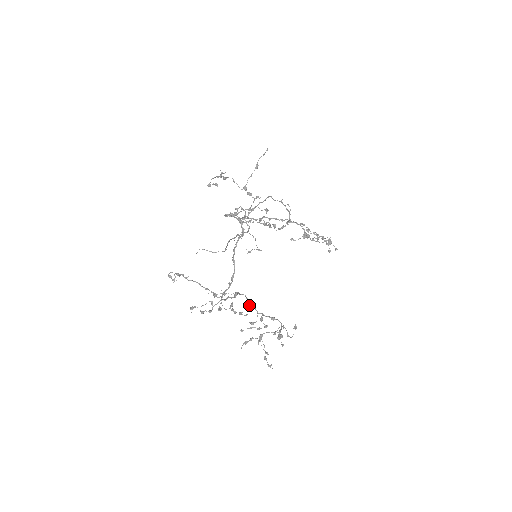
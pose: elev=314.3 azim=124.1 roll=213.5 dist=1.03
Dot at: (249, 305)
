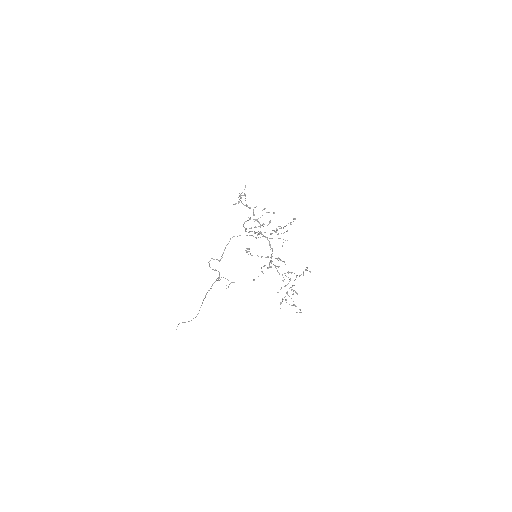
Dot at: (279, 266)
